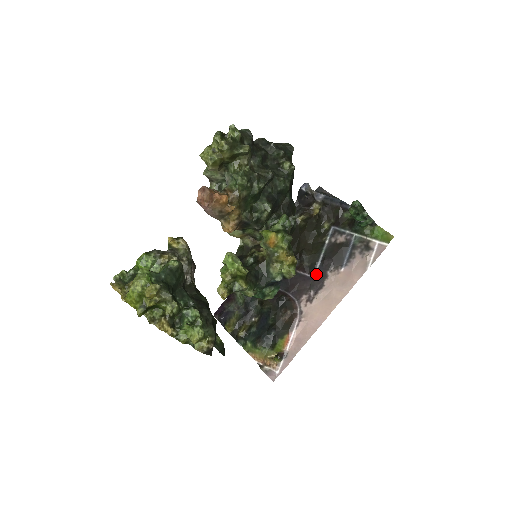
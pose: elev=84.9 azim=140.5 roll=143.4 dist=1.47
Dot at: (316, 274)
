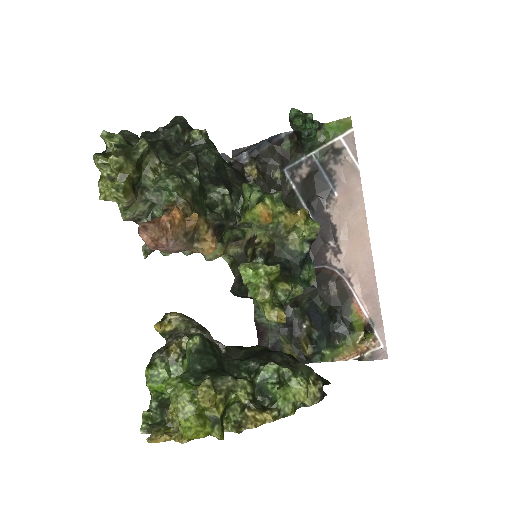
Dot at: occluded
